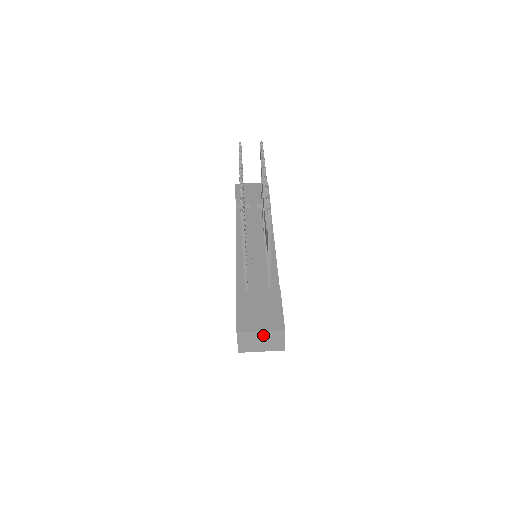
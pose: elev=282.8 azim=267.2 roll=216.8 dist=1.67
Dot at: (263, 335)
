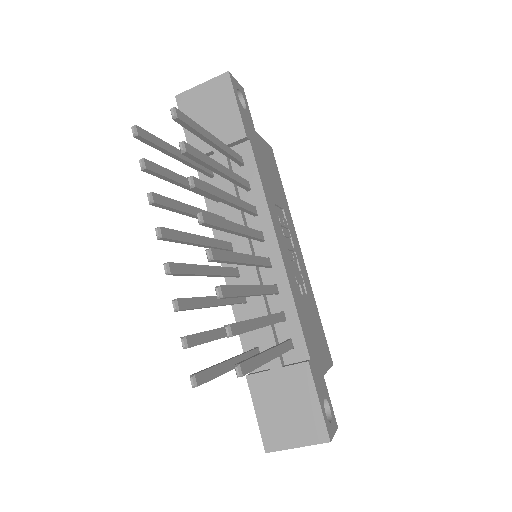
Dot at: (302, 444)
